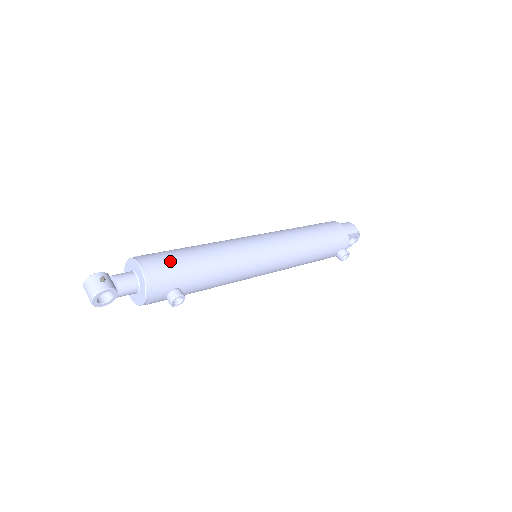
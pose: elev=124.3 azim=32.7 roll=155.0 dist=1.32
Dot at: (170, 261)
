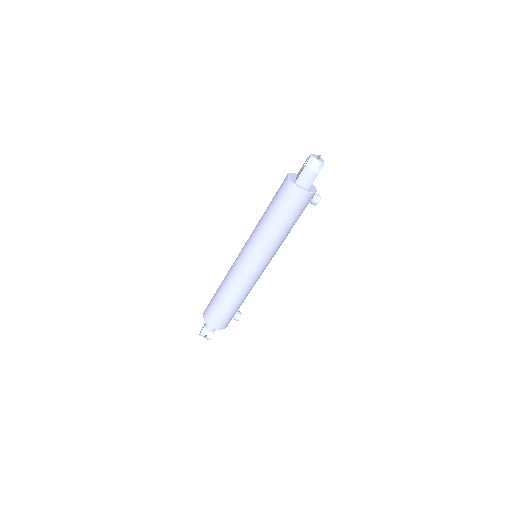
Dot at: (221, 317)
